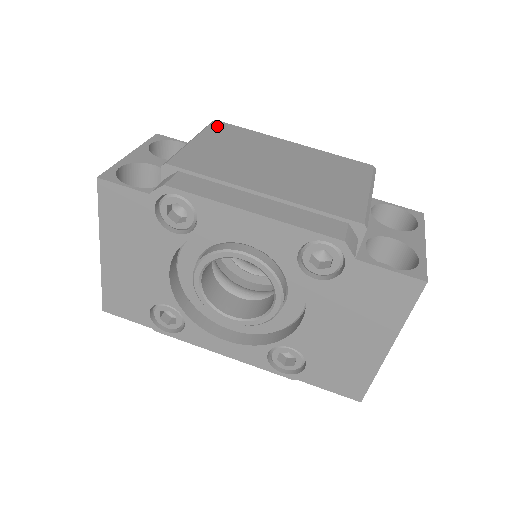
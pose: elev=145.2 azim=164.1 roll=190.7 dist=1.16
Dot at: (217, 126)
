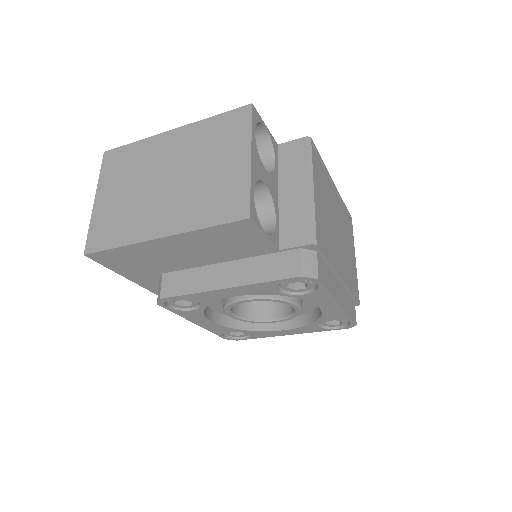
Dot at: (314, 154)
